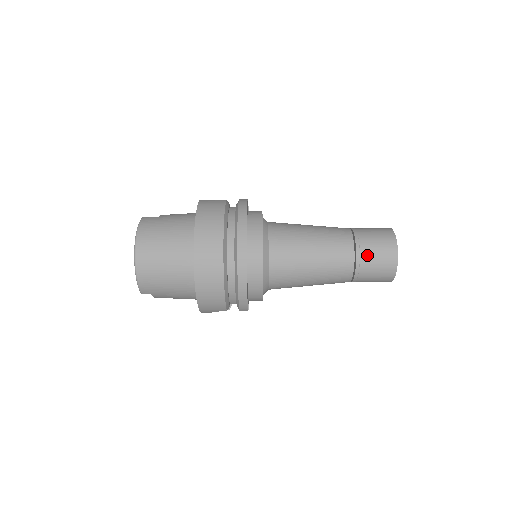
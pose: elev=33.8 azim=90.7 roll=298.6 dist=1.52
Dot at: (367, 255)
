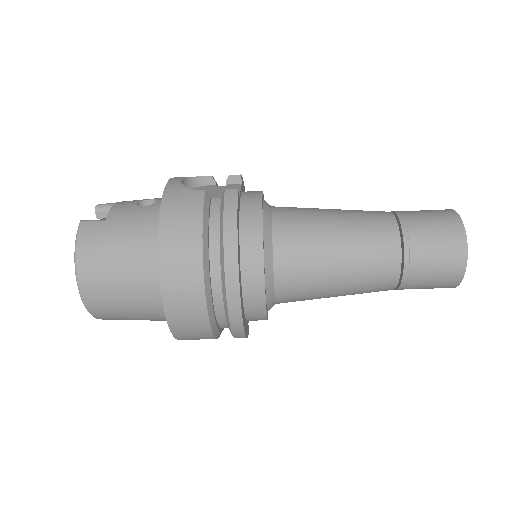
Dot at: (419, 271)
